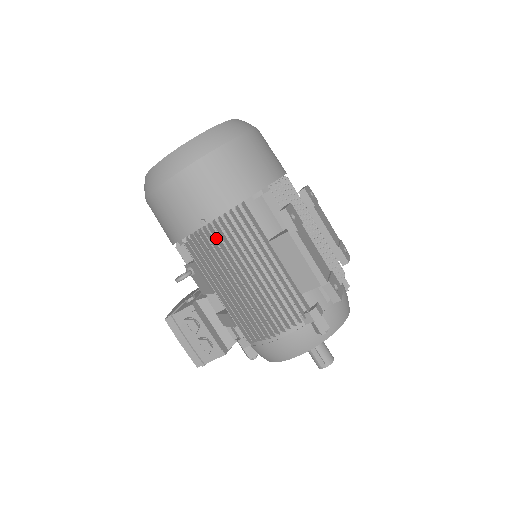
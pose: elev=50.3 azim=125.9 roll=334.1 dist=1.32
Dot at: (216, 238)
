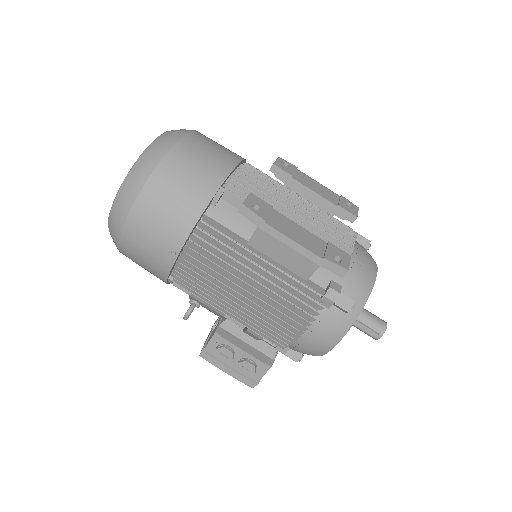
Dot at: (195, 264)
